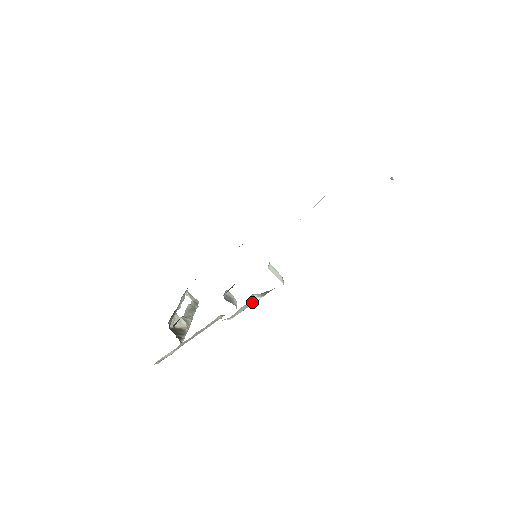
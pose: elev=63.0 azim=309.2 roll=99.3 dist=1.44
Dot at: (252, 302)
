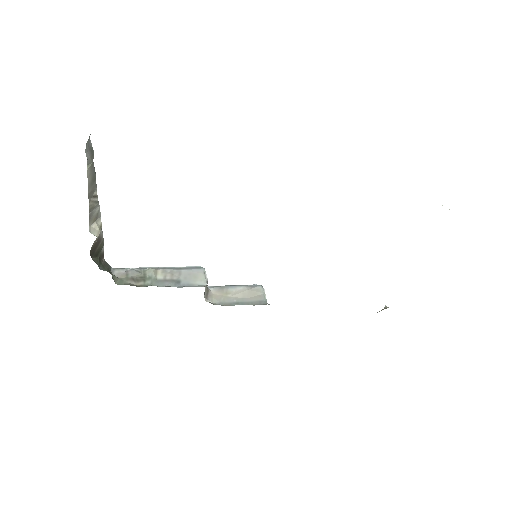
Dot at: occluded
